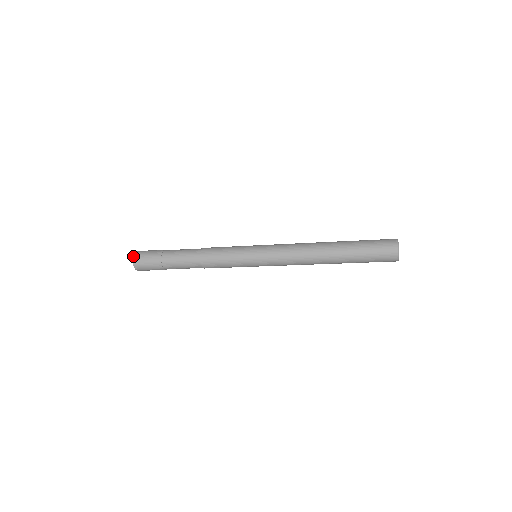
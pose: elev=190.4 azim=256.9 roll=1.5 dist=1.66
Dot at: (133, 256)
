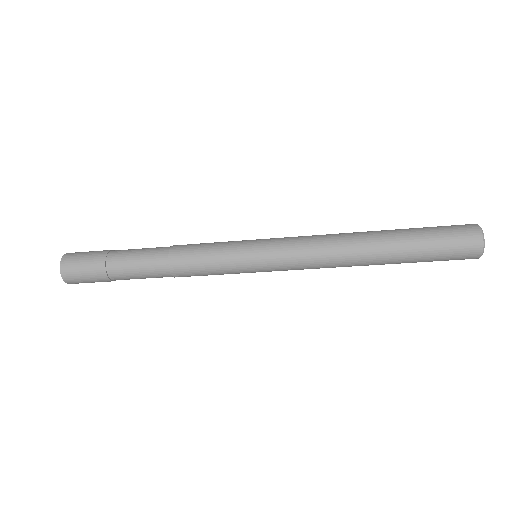
Dot at: occluded
